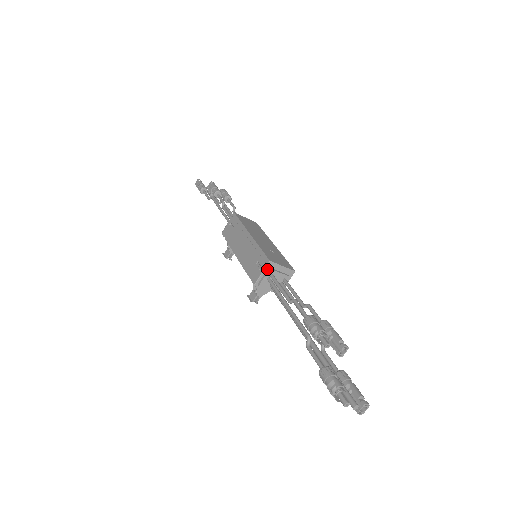
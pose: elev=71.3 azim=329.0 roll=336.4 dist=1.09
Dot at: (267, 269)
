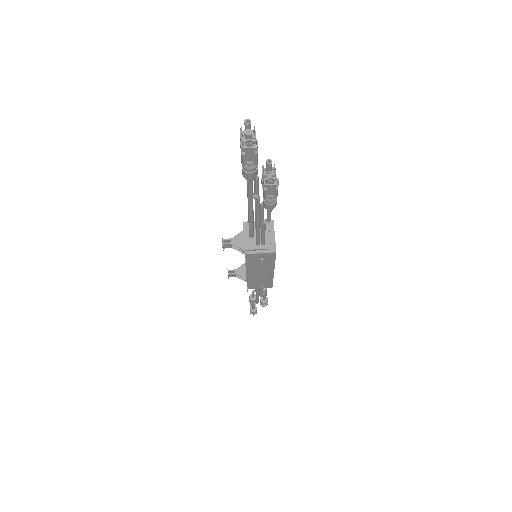
Dot at: occluded
